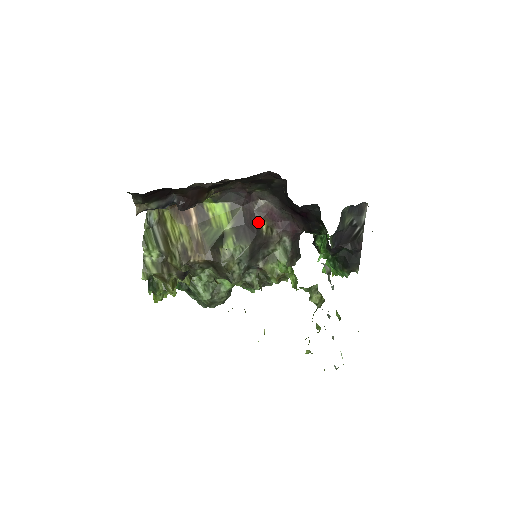
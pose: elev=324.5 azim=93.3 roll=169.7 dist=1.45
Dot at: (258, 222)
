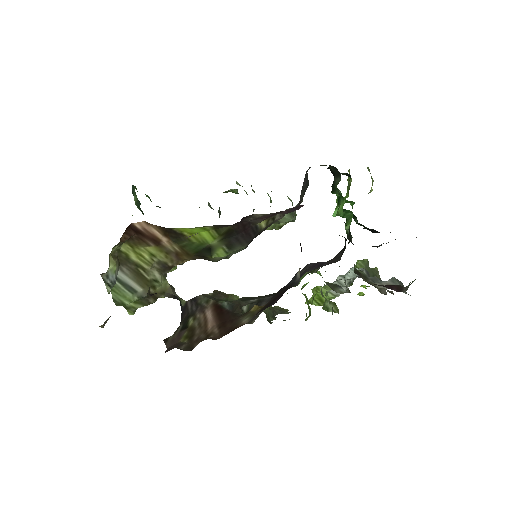
Dot at: (255, 225)
